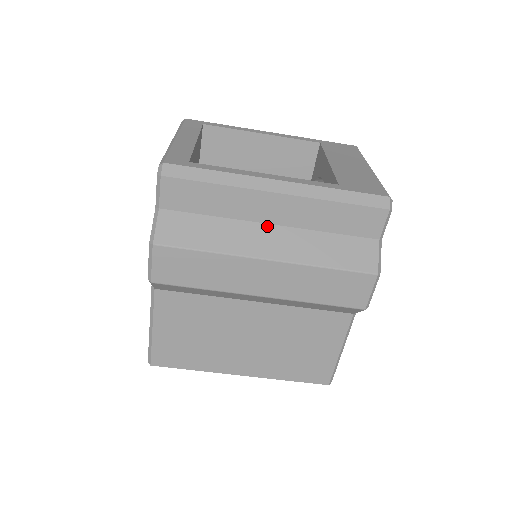
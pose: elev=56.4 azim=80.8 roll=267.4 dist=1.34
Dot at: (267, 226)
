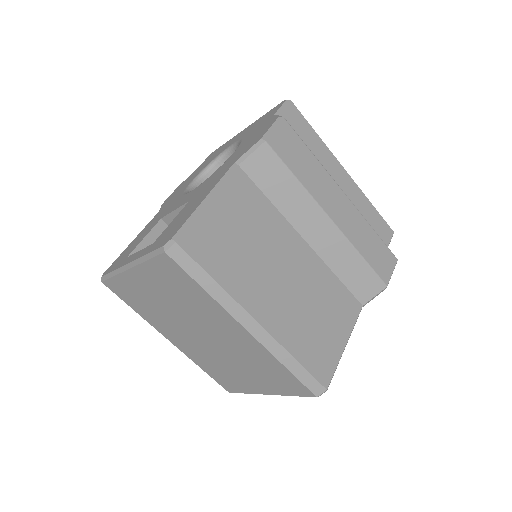
Dot at: occluded
